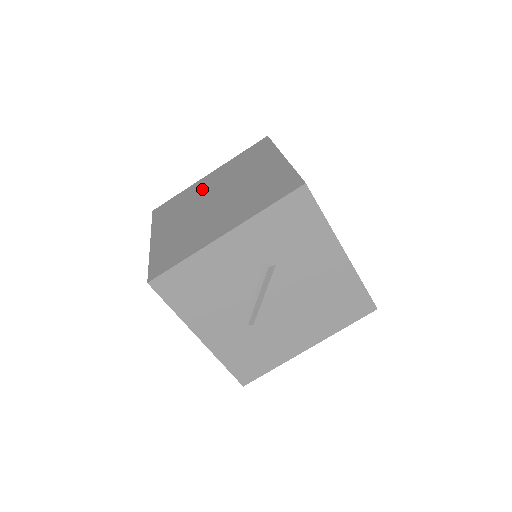
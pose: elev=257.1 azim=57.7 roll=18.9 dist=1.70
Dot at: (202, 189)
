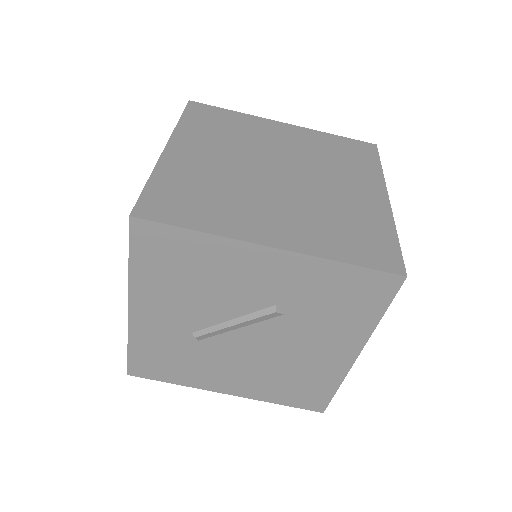
Dot at: (267, 137)
